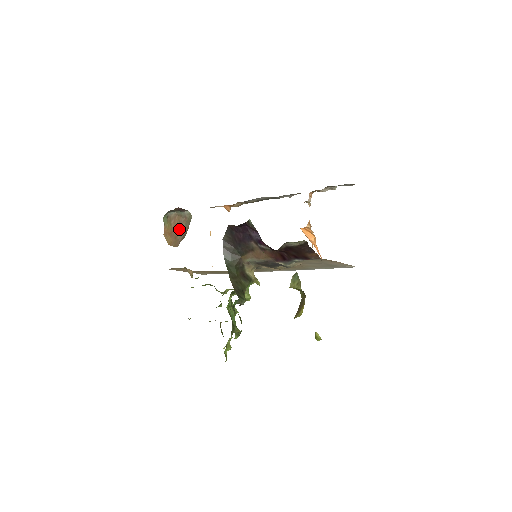
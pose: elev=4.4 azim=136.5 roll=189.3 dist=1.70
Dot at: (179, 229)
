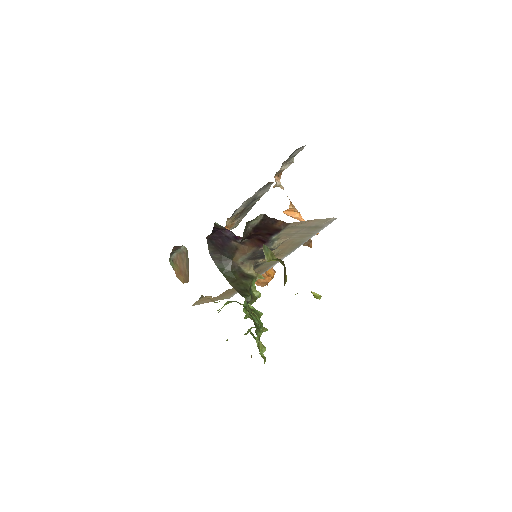
Dot at: (184, 265)
